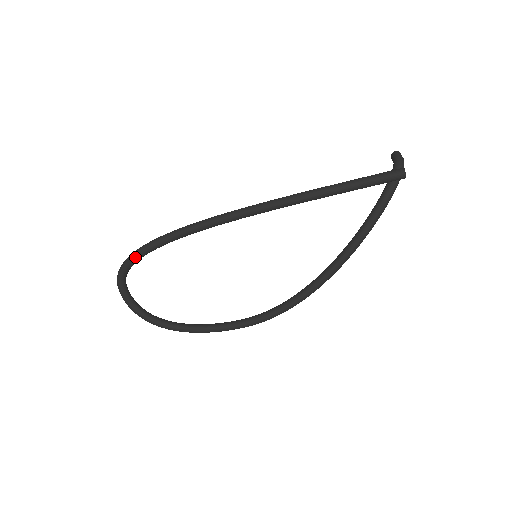
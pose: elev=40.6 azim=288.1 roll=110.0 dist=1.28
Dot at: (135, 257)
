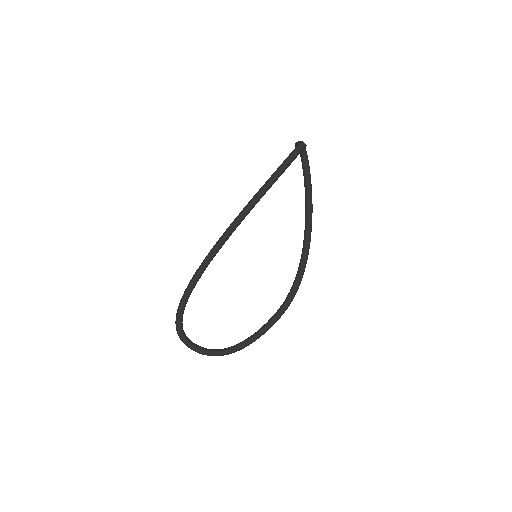
Dot at: (181, 308)
